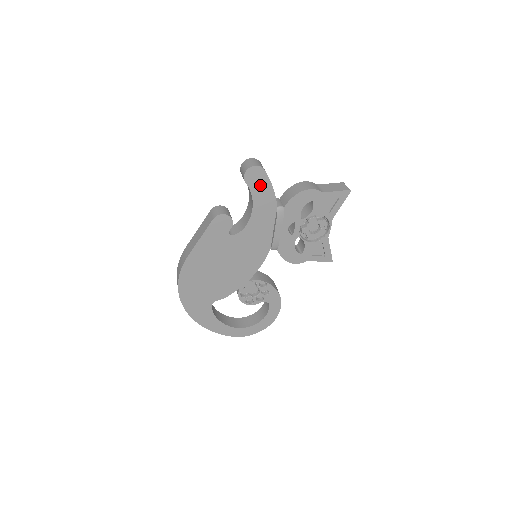
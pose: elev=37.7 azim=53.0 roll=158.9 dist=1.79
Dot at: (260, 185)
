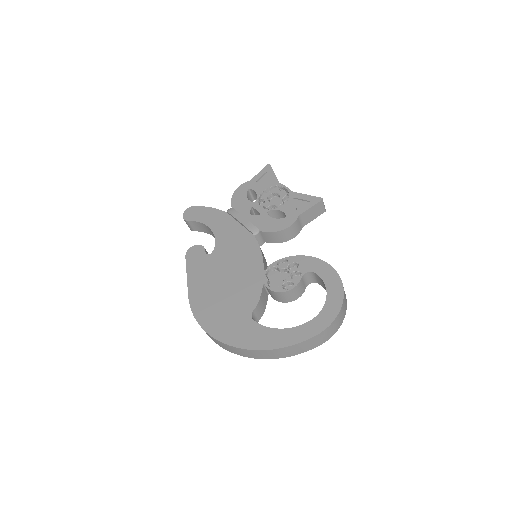
Dot at: (200, 214)
